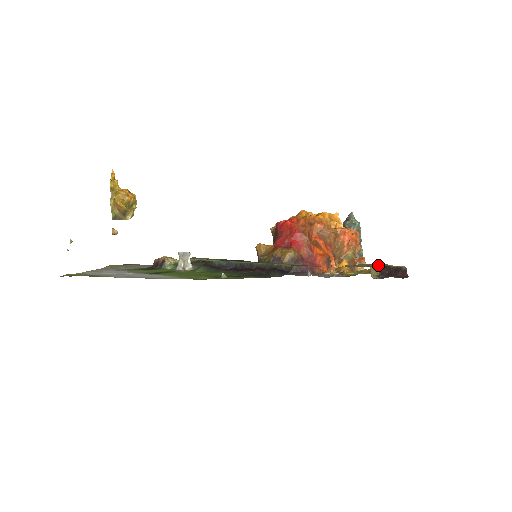
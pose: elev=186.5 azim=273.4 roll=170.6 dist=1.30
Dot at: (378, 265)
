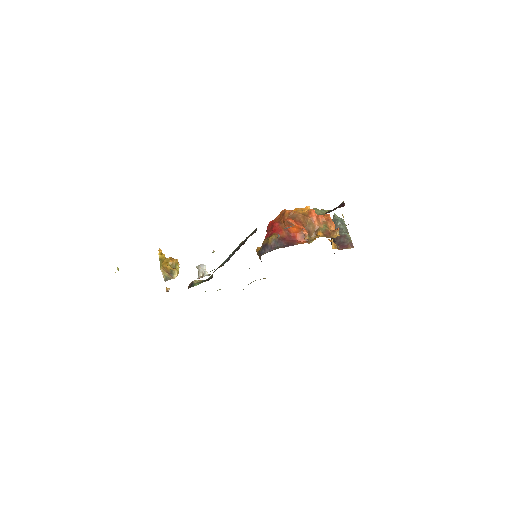
Dot at: (326, 210)
